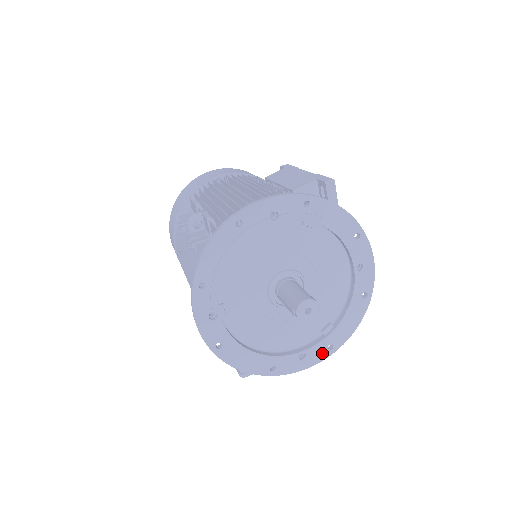
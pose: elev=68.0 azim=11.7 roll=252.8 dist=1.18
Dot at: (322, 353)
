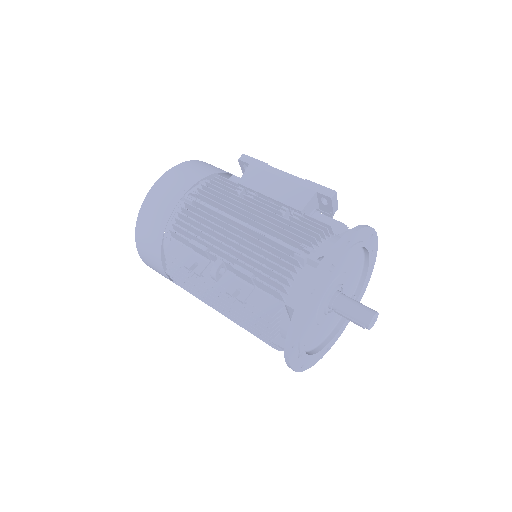
Dot at: occluded
